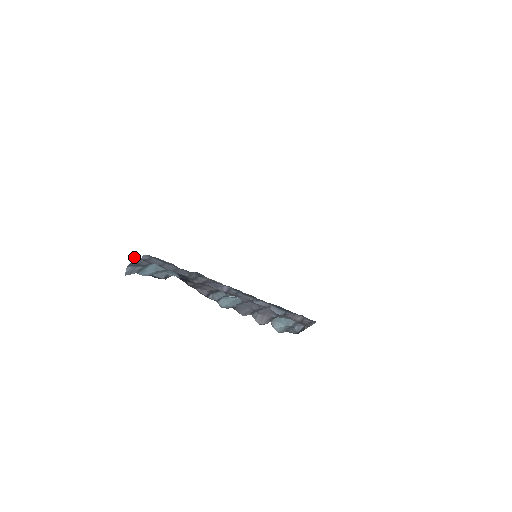
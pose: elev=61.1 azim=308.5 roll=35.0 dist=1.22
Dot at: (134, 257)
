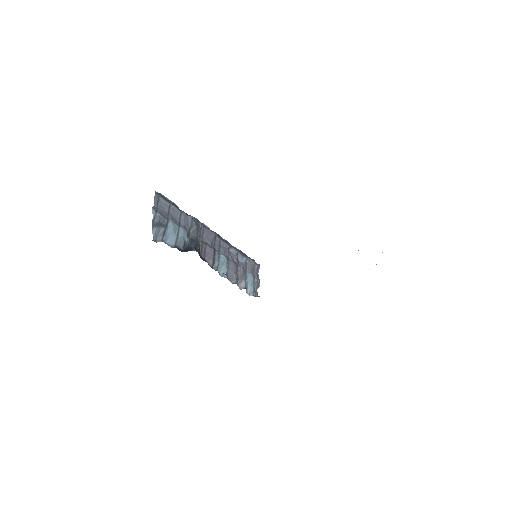
Dot at: (153, 210)
